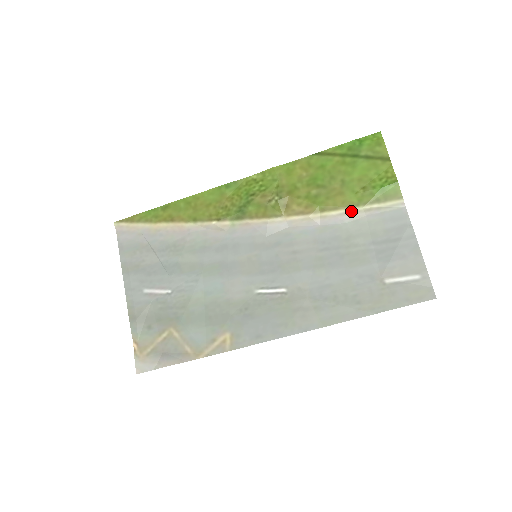
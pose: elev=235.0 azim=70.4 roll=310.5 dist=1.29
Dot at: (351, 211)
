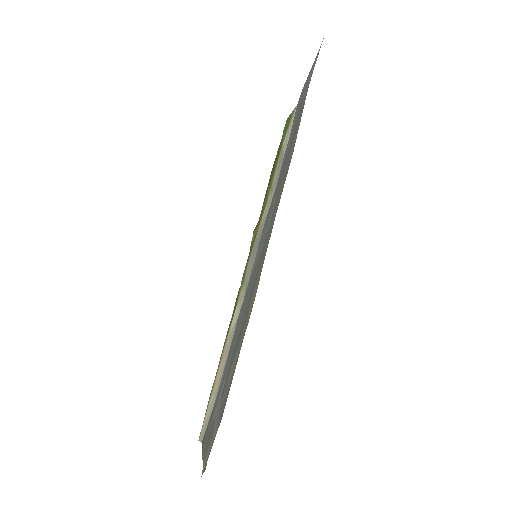
Dot at: (280, 156)
